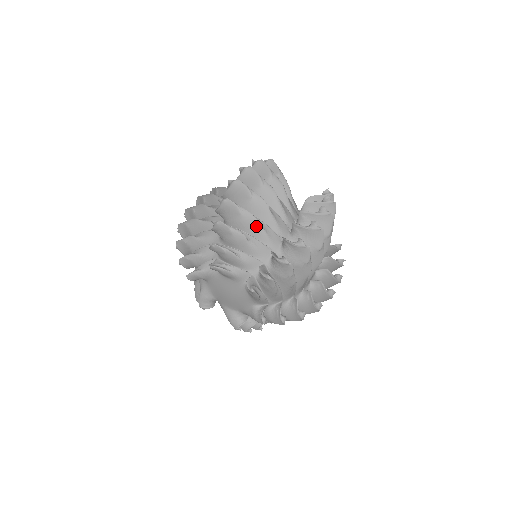
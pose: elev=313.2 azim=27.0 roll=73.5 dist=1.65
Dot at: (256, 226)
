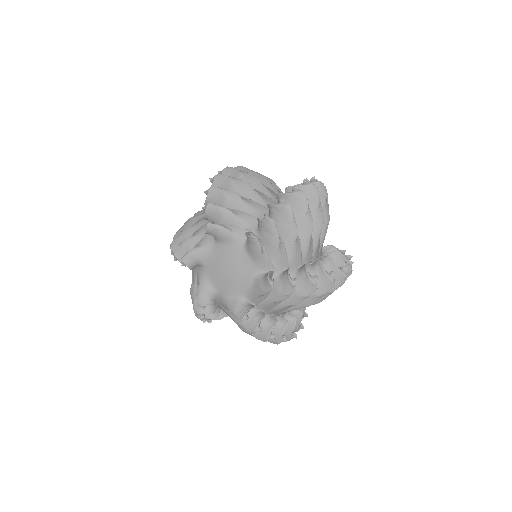
Dot at: (249, 190)
